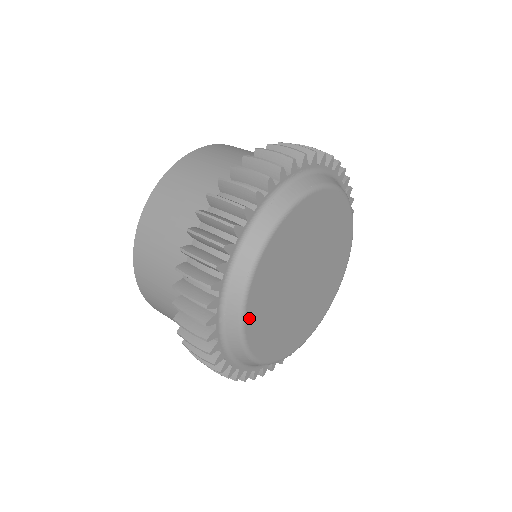
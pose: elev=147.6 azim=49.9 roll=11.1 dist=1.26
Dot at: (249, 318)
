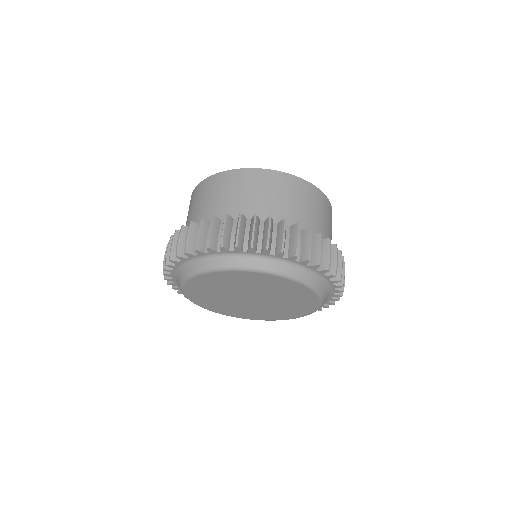
Dot at: (197, 279)
